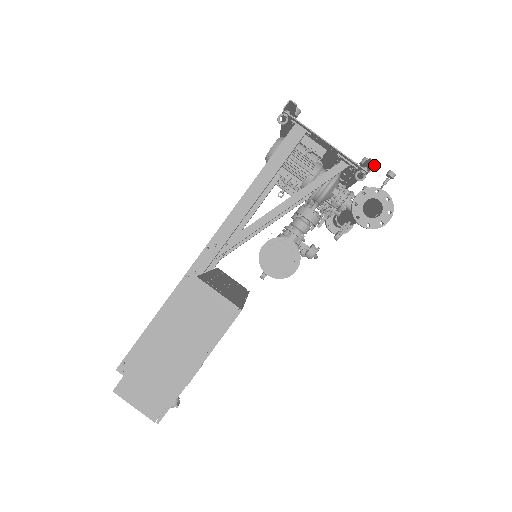
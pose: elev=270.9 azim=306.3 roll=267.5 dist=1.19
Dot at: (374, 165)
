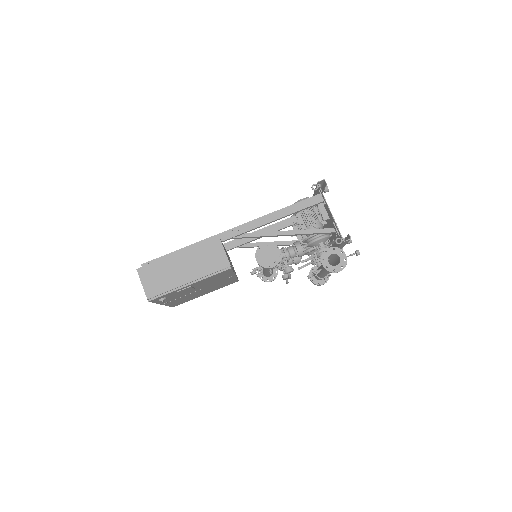
Dot at: (349, 239)
